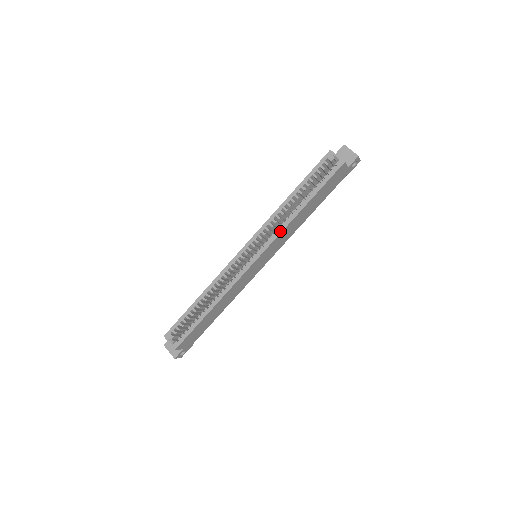
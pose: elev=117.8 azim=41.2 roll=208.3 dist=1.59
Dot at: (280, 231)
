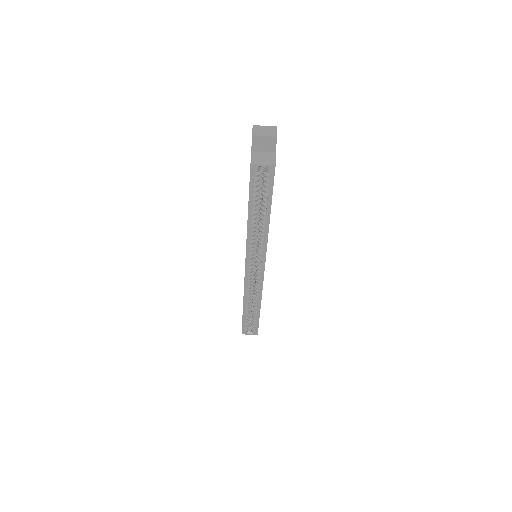
Dot at: (265, 244)
